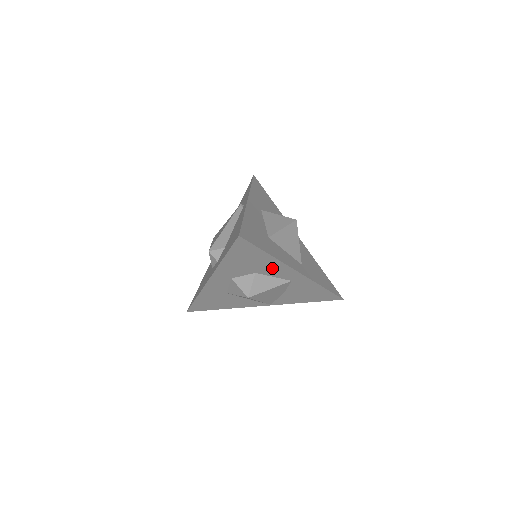
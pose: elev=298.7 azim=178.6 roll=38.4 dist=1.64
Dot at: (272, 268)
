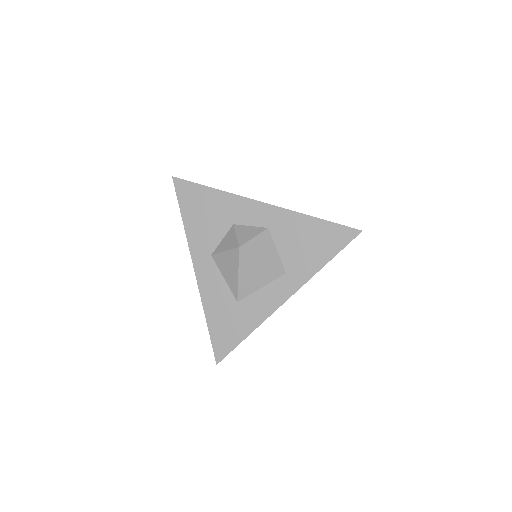
Dot at: occluded
